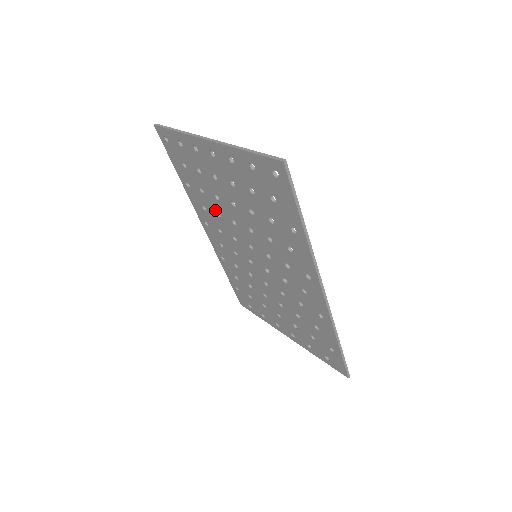
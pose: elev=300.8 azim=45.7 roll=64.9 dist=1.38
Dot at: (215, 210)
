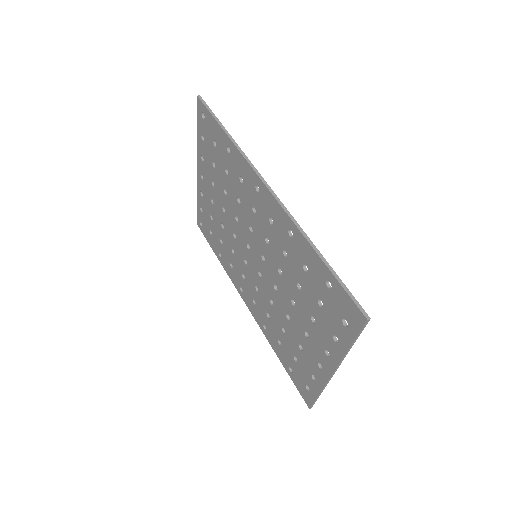
Dot at: (230, 249)
